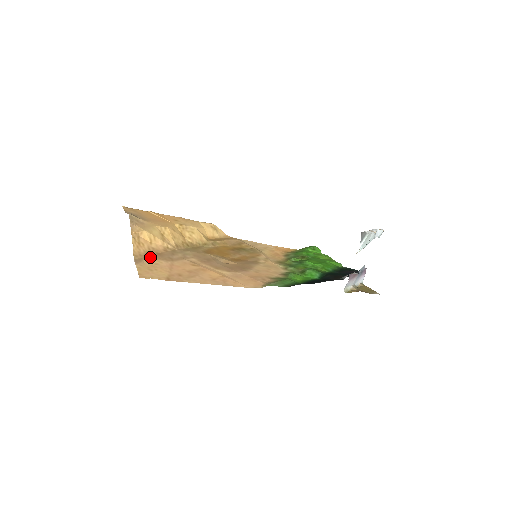
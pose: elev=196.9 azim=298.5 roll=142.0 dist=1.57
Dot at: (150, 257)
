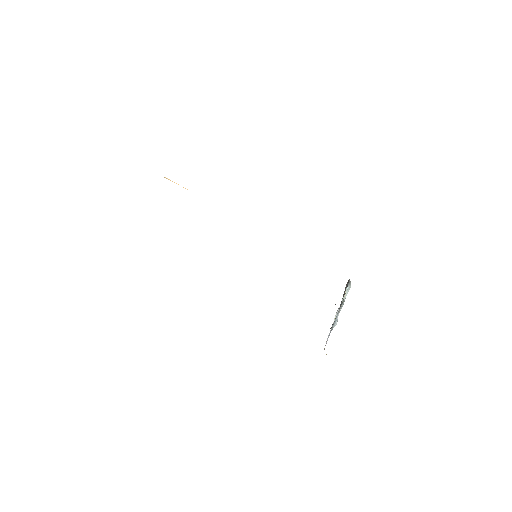
Dot at: occluded
